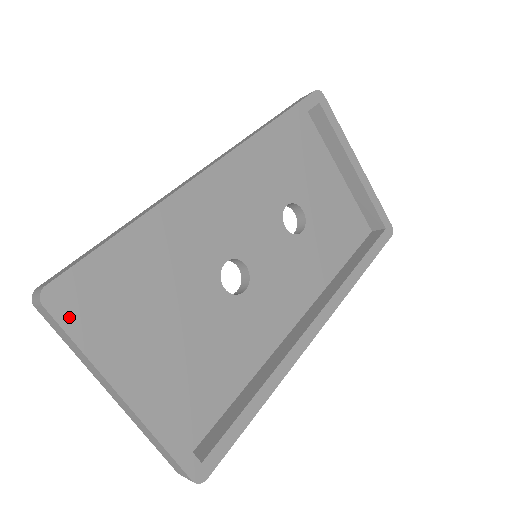
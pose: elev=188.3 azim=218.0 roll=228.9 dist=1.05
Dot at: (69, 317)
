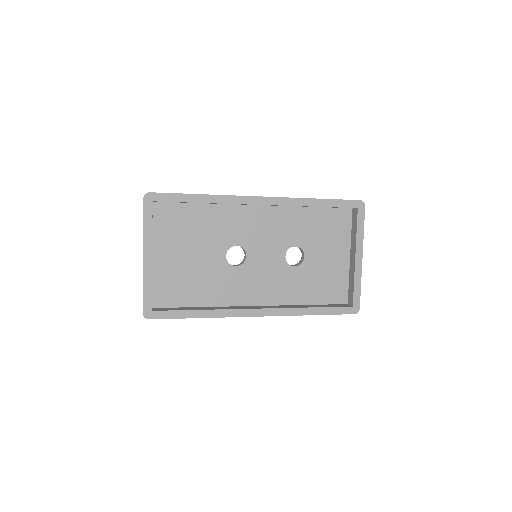
Dot at: (149, 210)
